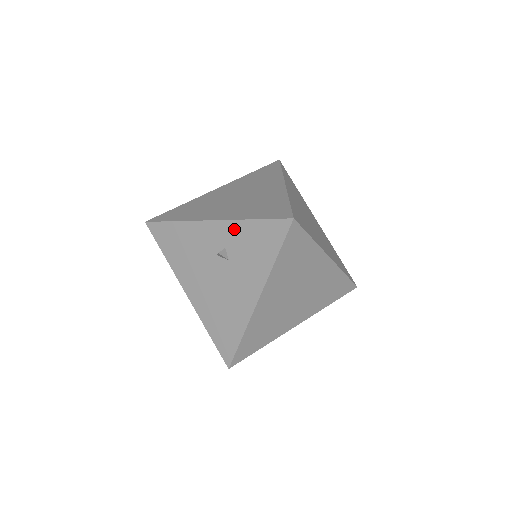
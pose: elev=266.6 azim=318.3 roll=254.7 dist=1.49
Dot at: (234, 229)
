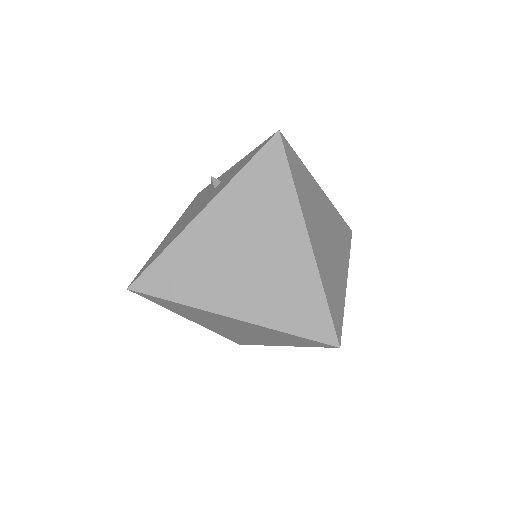
Dot at: (238, 164)
